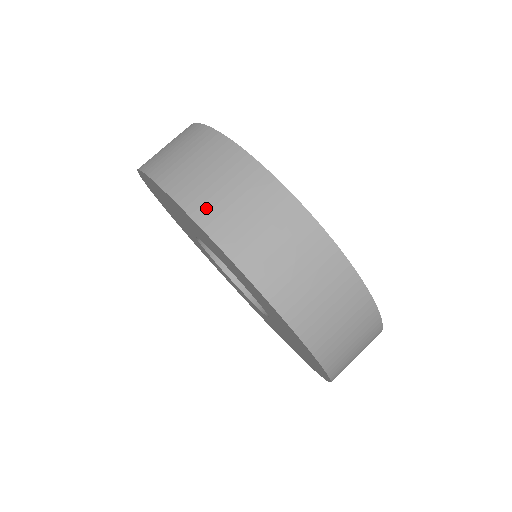
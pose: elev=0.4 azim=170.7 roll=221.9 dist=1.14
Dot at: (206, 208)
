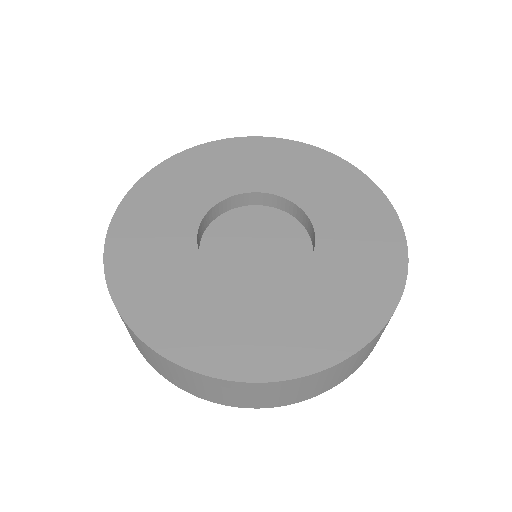
Dot at: (228, 402)
